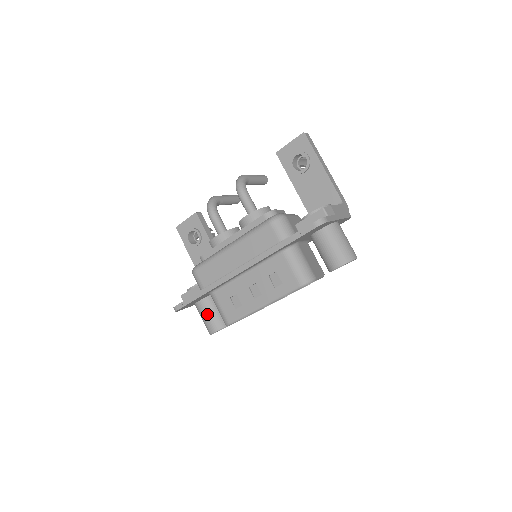
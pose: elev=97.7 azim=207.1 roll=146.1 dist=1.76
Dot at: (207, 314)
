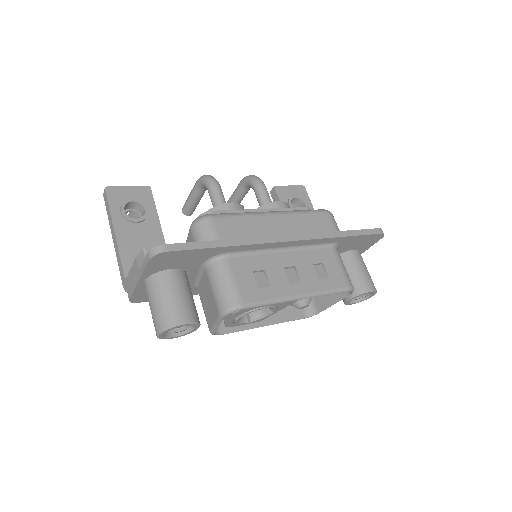
Dot at: (181, 292)
